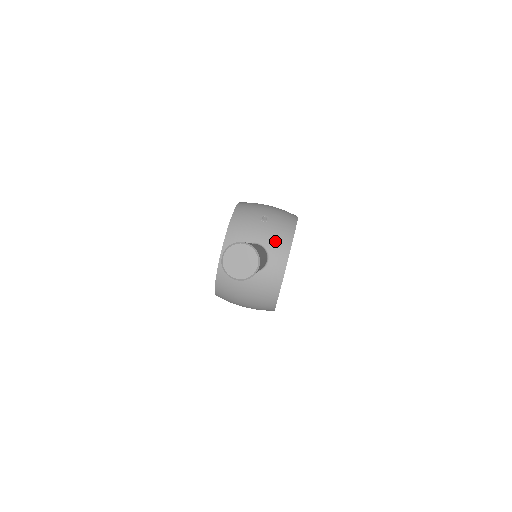
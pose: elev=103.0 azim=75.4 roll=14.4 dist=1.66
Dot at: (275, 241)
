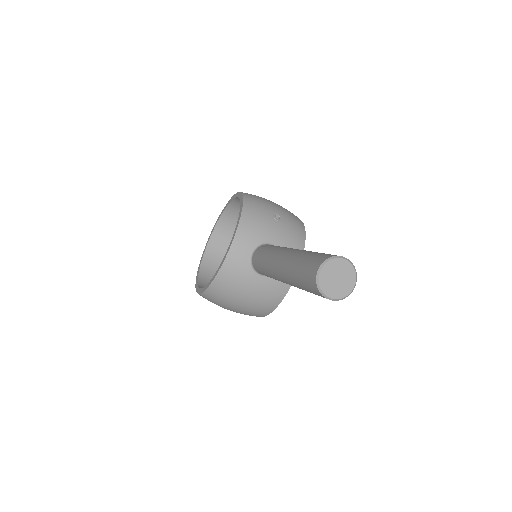
Dot at: (289, 244)
